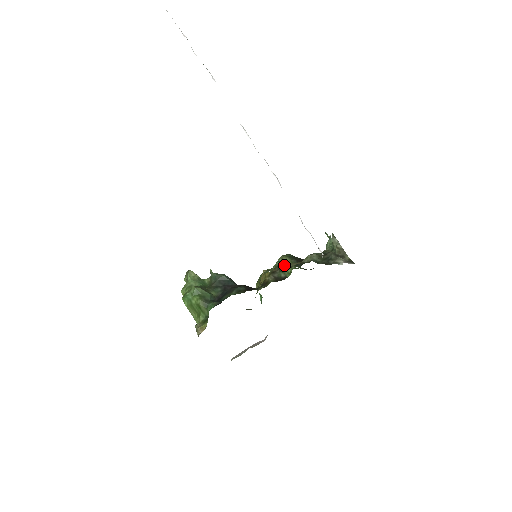
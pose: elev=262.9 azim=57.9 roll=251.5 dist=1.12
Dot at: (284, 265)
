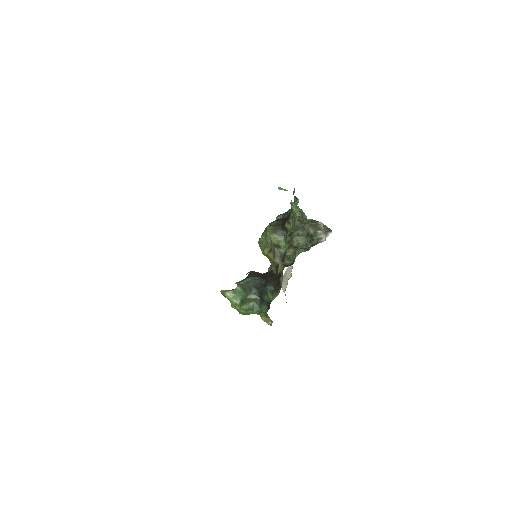
Dot at: (276, 242)
